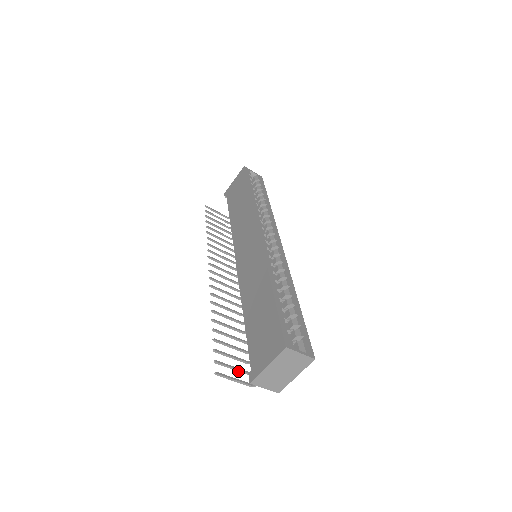
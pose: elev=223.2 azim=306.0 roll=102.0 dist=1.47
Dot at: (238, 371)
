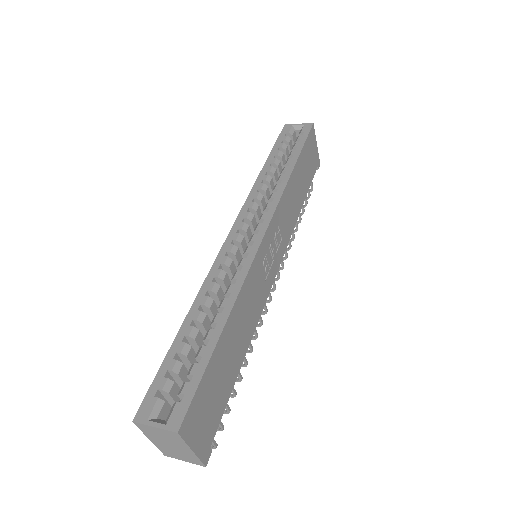
Dot at: occluded
